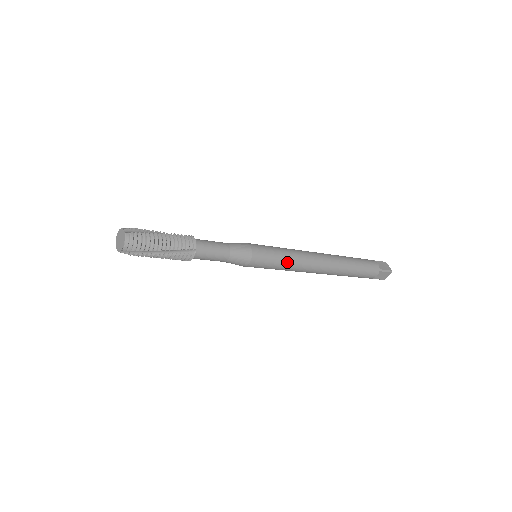
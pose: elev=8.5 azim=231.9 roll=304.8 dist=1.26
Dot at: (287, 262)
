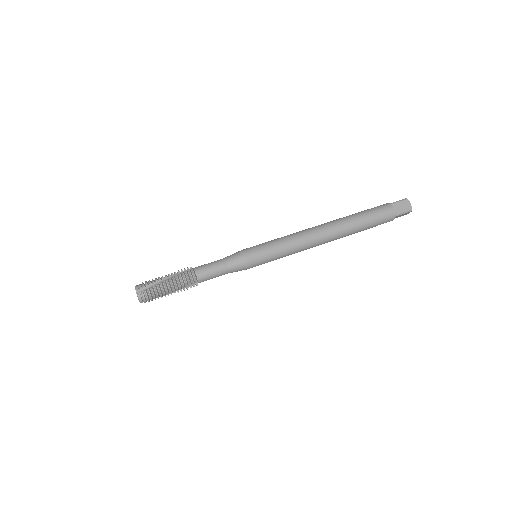
Dot at: (285, 254)
